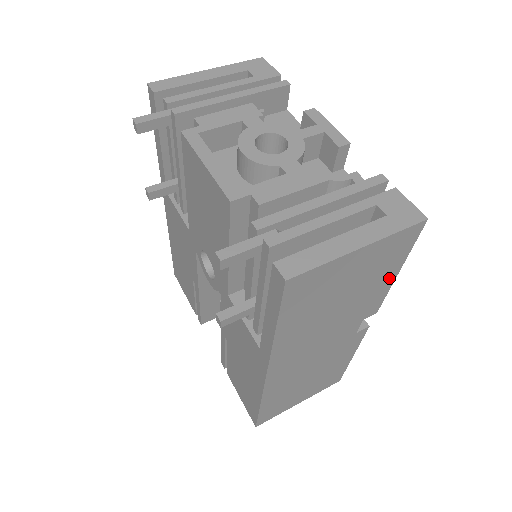
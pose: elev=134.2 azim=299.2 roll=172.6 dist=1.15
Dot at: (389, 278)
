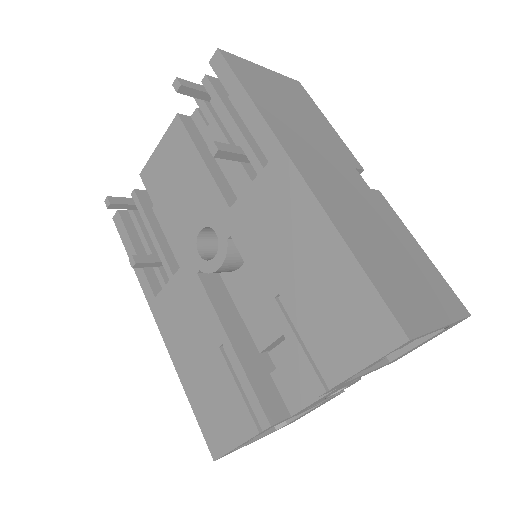
Dot at: (326, 124)
